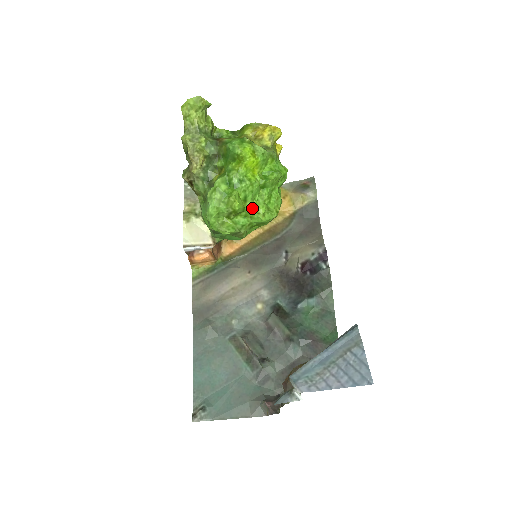
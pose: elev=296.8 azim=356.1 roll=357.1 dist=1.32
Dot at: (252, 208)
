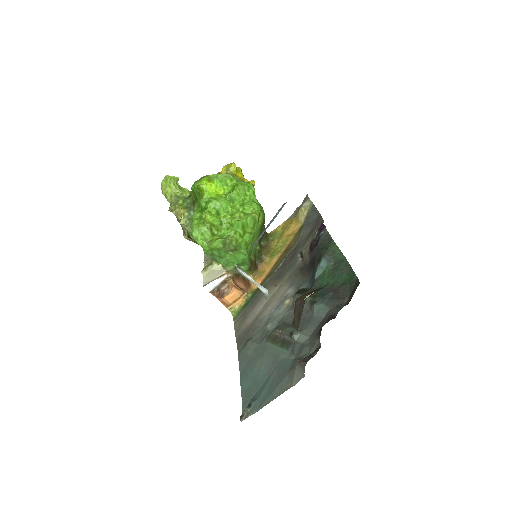
Dot at: (228, 218)
